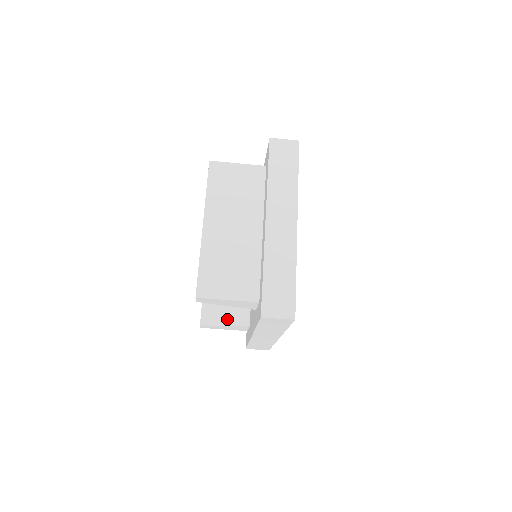
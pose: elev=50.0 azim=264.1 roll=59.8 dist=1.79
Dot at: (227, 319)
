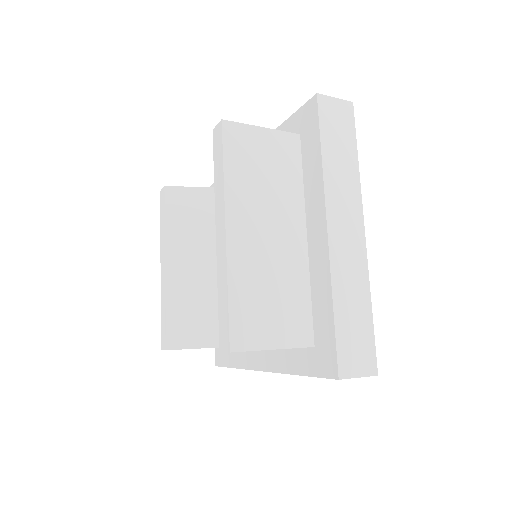
Dot at: (205, 338)
